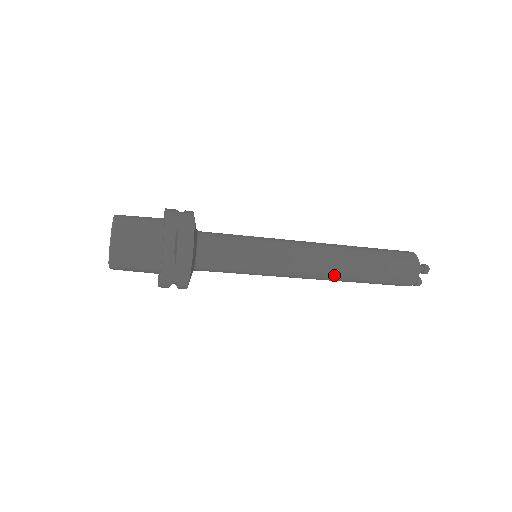
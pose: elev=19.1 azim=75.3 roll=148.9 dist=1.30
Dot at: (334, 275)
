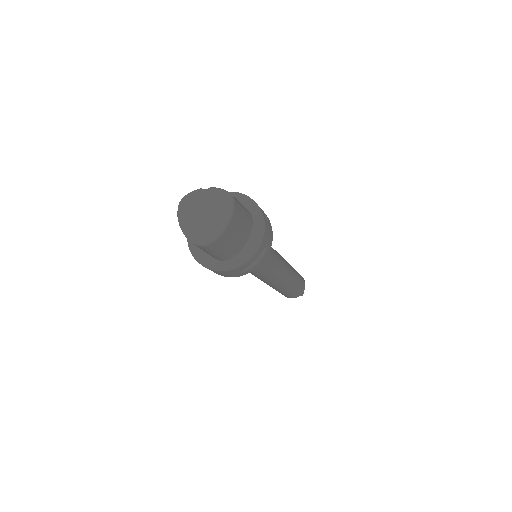
Dot at: (274, 286)
